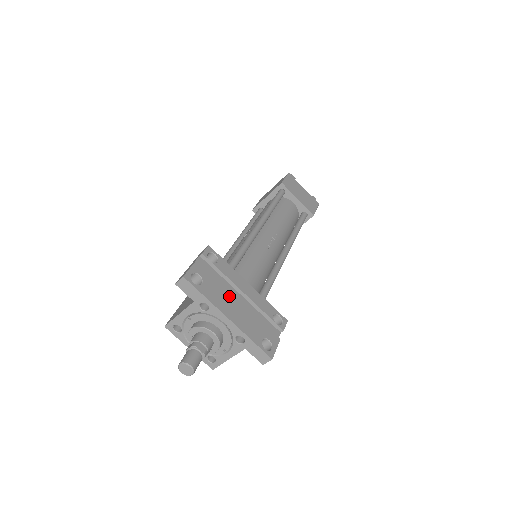
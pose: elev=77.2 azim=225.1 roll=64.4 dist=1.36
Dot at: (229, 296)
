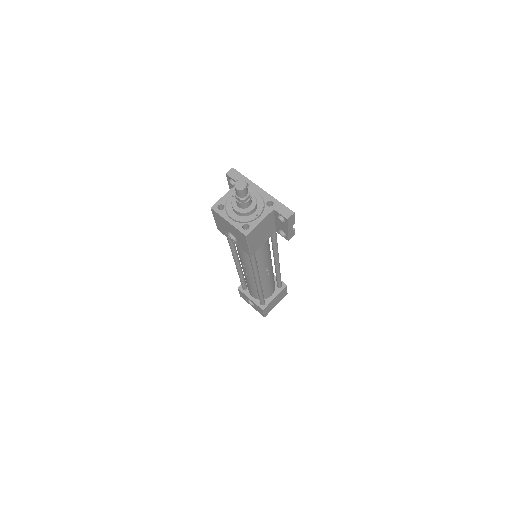
Dot at: occluded
